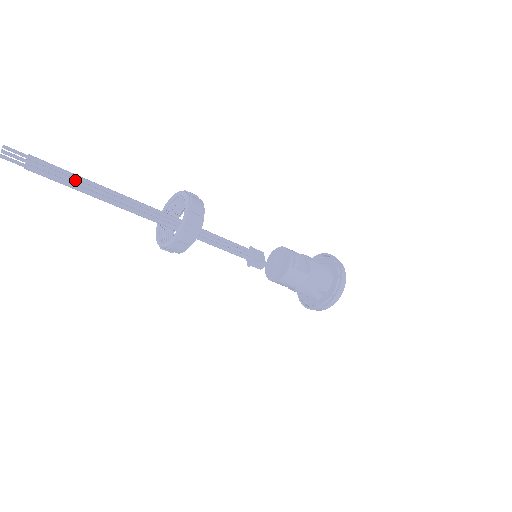
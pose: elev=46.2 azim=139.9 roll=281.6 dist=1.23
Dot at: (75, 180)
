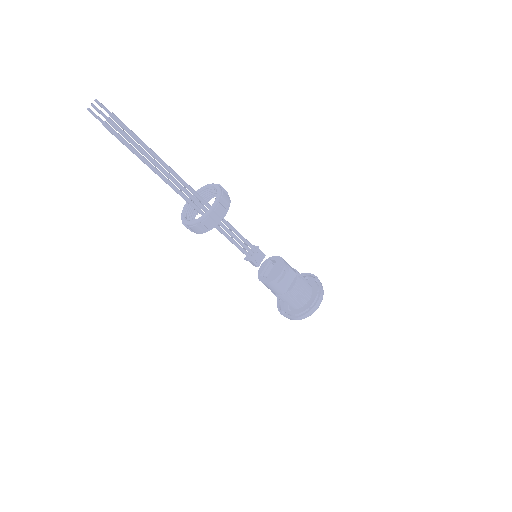
Dot at: (138, 147)
